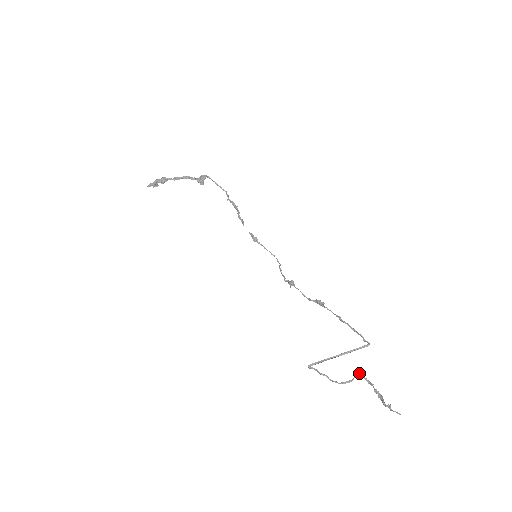
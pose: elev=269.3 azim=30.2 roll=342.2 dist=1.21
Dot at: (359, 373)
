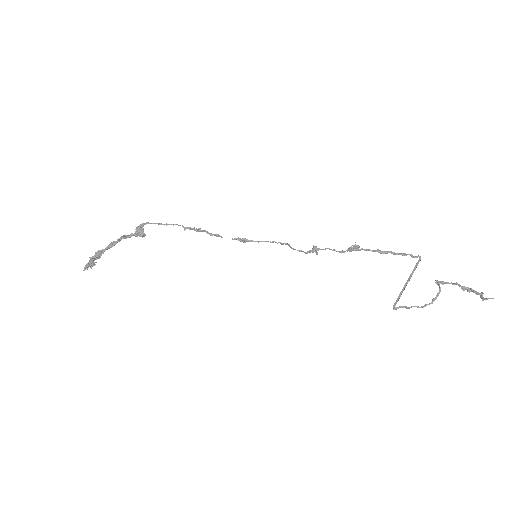
Dot at: (439, 282)
